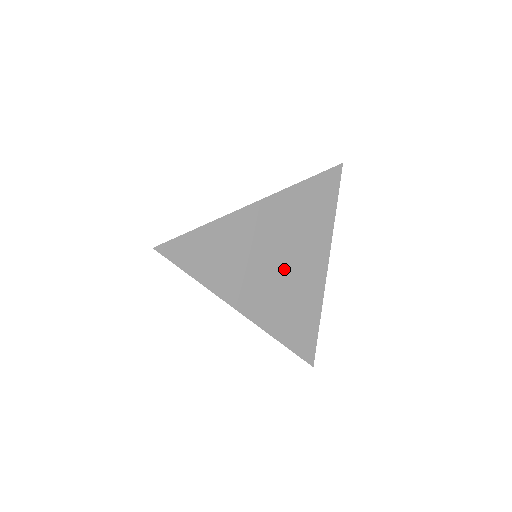
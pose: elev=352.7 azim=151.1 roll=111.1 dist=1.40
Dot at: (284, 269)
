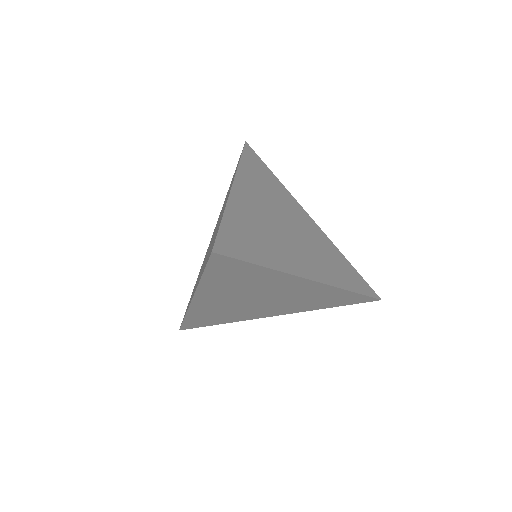
Dot at: (285, 231)
